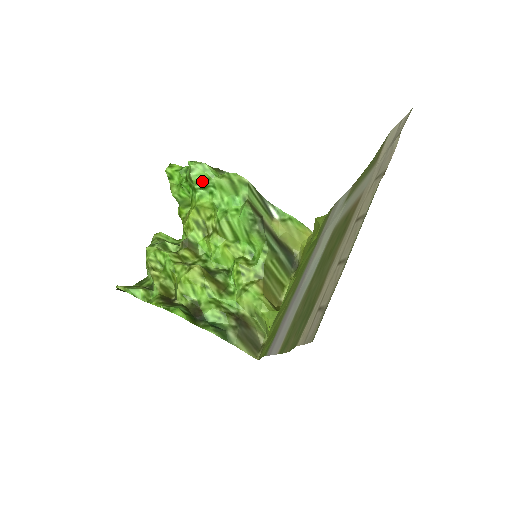
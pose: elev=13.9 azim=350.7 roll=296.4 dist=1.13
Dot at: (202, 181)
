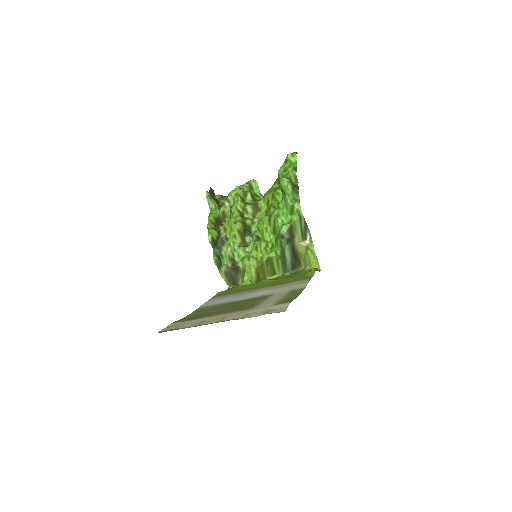
Dot at: (283, 189)
